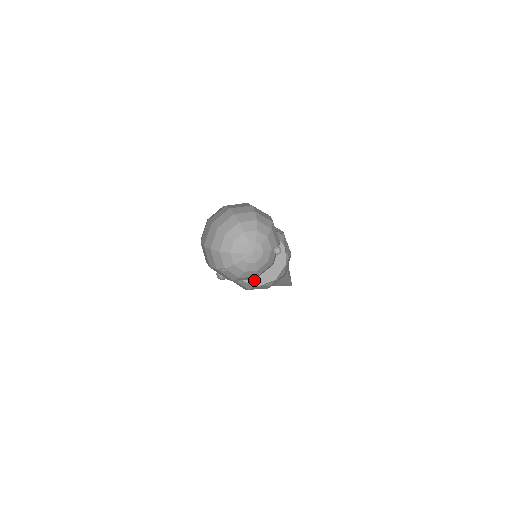
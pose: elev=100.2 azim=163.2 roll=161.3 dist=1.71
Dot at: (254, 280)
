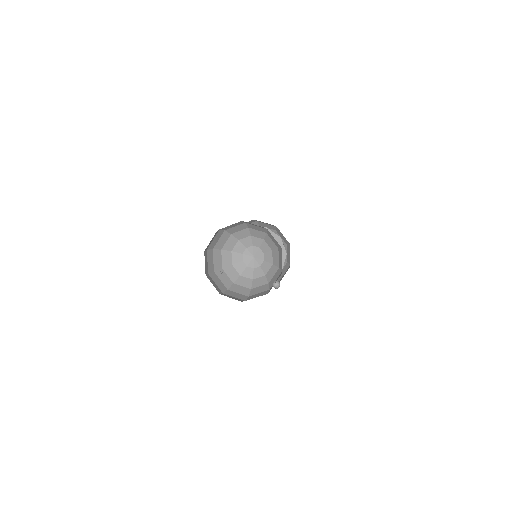
Dot at: occluded
